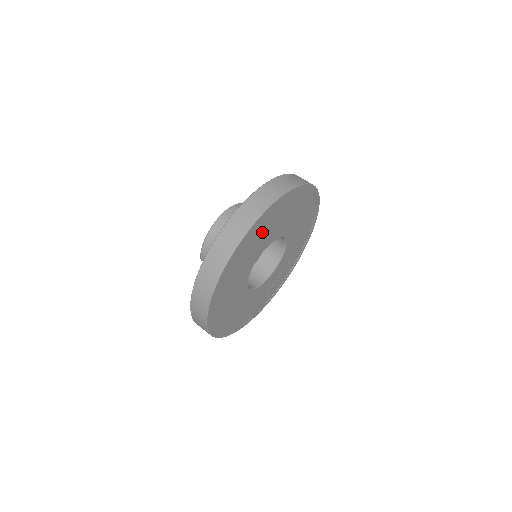
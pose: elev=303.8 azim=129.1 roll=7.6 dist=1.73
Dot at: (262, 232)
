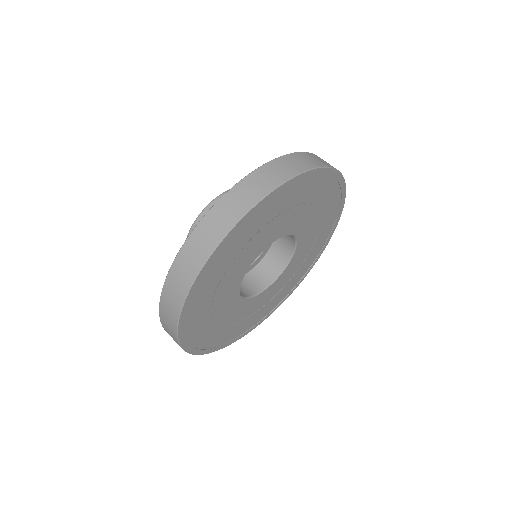
Dot at: (210, 297)
